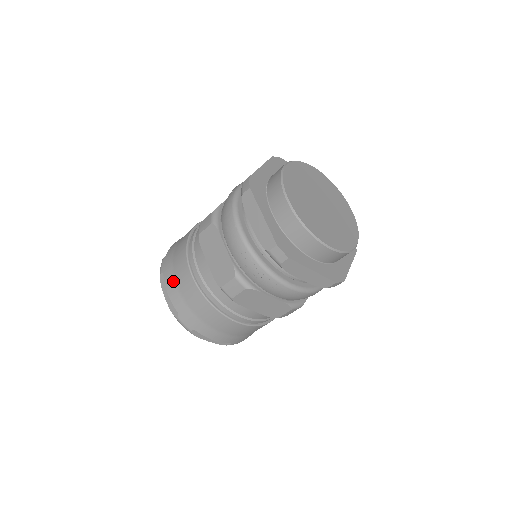
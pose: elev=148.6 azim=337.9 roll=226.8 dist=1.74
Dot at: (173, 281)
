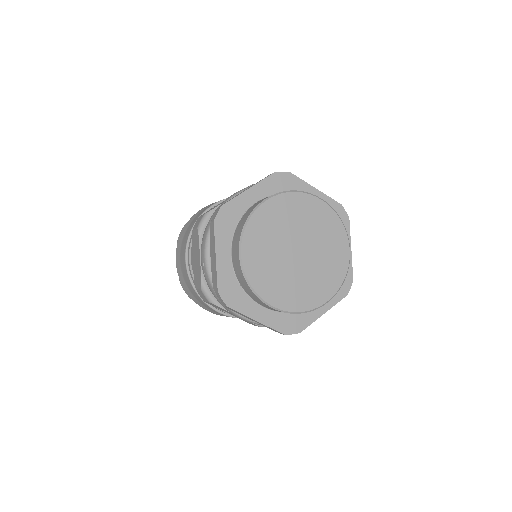
Dot at: (206, 308)
